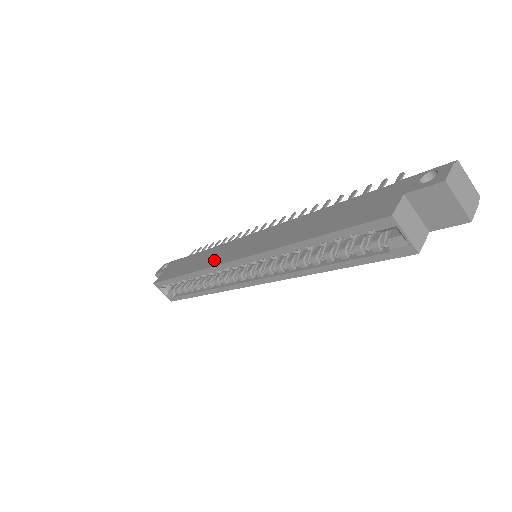
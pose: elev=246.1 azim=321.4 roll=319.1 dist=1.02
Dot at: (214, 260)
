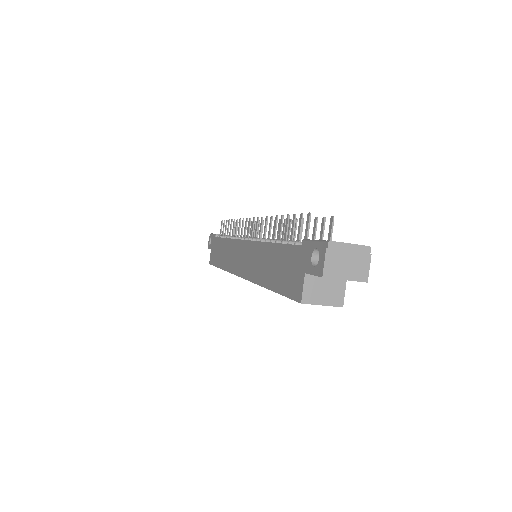
Dot at: (231, 264)
